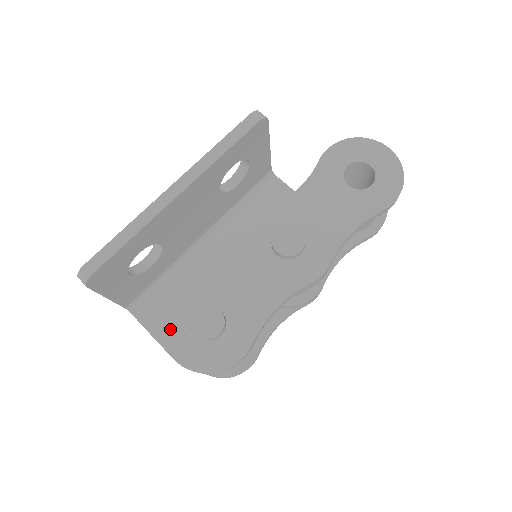
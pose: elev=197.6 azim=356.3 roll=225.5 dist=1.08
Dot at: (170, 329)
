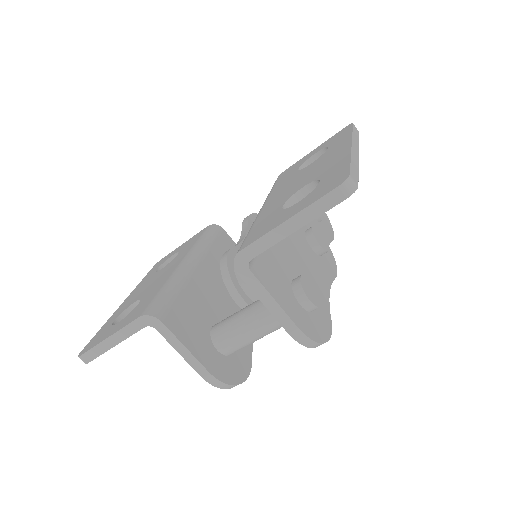
Dot at: (283, 294)
